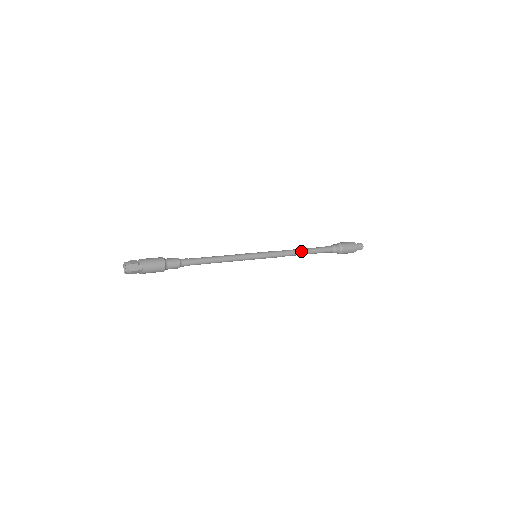
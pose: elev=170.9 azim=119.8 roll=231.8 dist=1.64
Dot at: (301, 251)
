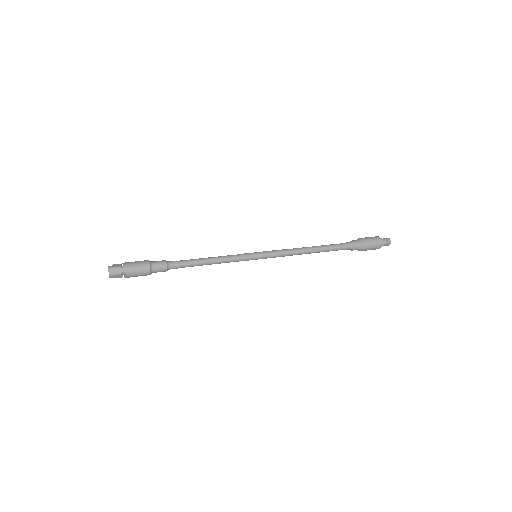
Dot at: (310, 249)
